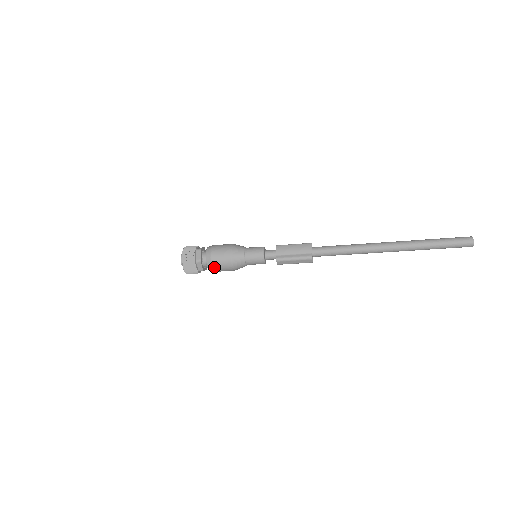
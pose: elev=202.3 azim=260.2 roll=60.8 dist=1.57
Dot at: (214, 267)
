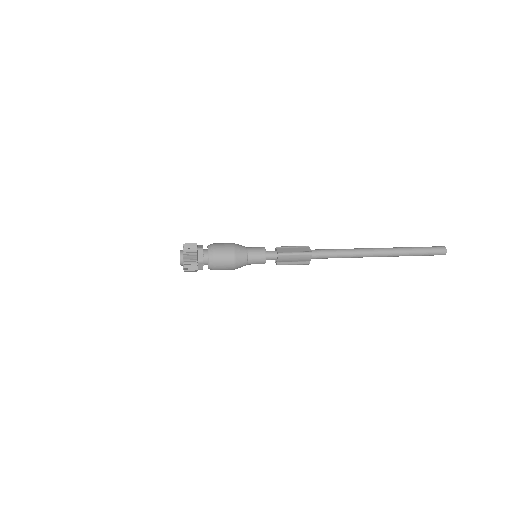
Dot at: occluded
